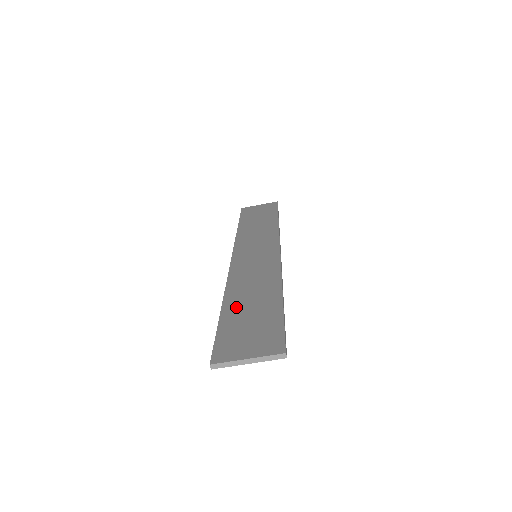
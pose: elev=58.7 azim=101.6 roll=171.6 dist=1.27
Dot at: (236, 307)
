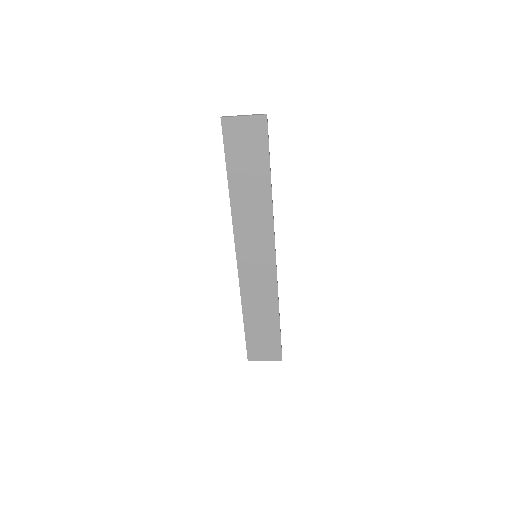
Dot at: (252, 323)
